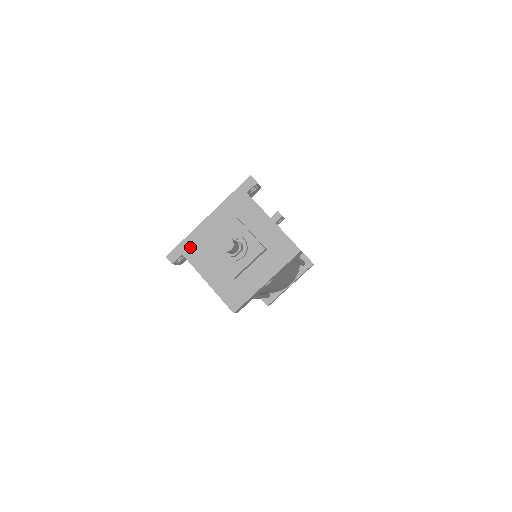
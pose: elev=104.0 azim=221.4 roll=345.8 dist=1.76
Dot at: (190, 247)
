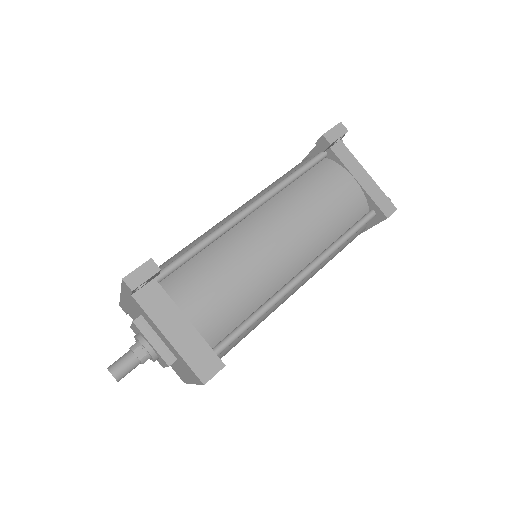
Dot at: (127, 311)
